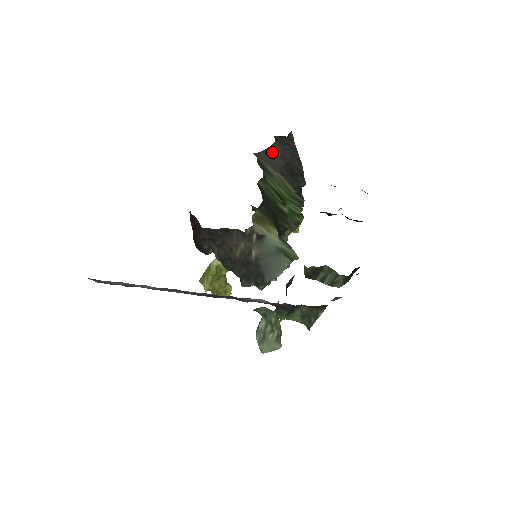
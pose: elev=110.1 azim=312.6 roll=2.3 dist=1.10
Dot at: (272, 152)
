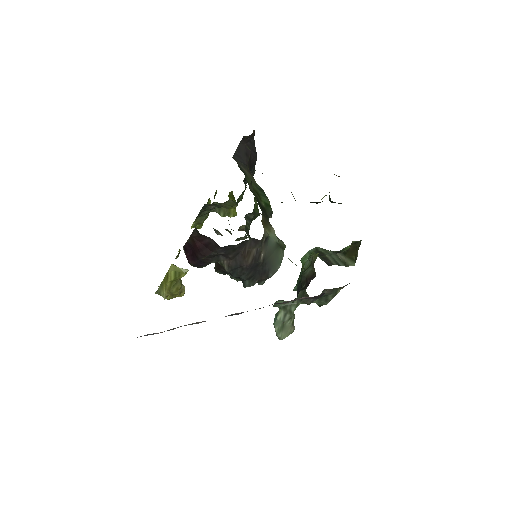
Dot at: (240, 151)
